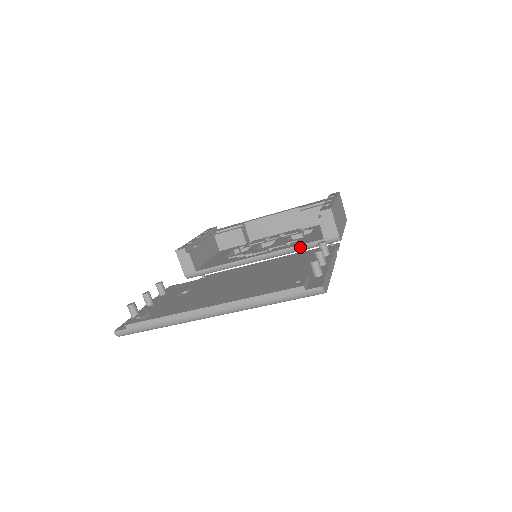
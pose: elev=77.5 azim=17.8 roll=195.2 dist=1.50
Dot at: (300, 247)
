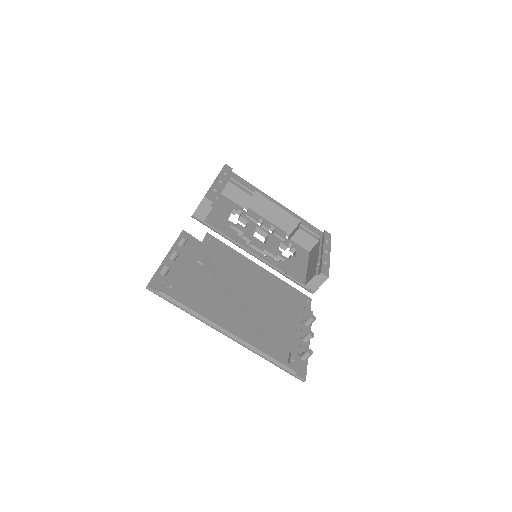
Dot at: (287, 276)
